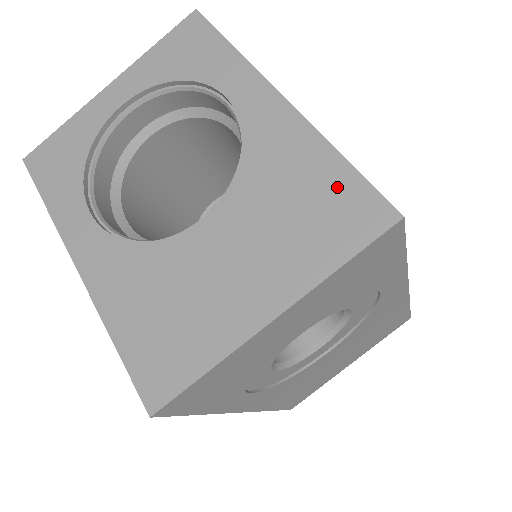
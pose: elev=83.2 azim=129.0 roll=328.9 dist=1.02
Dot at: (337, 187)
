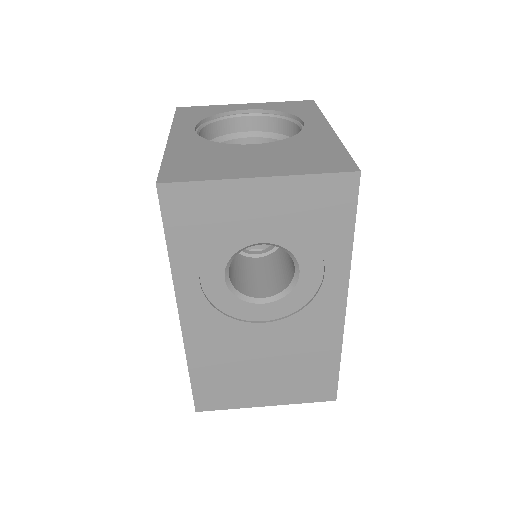
Dot at: (335, 155)
